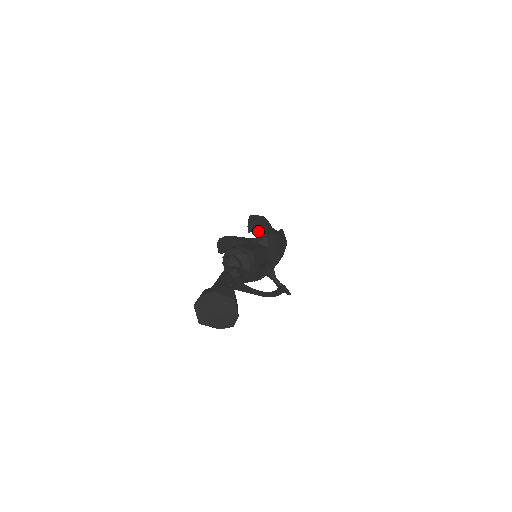
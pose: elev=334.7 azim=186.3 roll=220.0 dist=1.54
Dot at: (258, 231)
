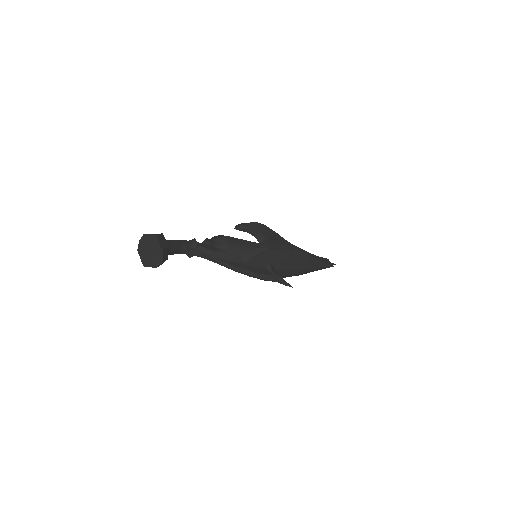
Dot at: (254, 233)
